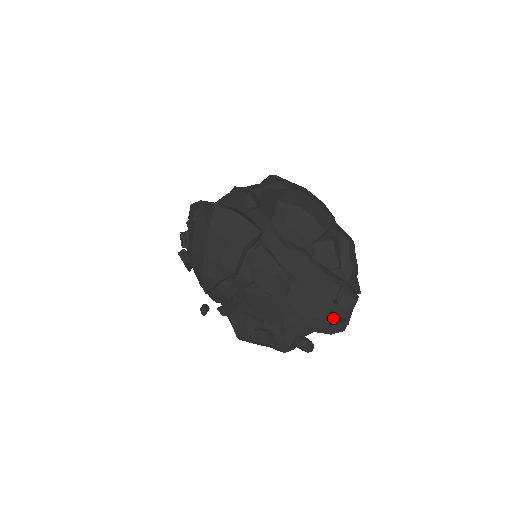
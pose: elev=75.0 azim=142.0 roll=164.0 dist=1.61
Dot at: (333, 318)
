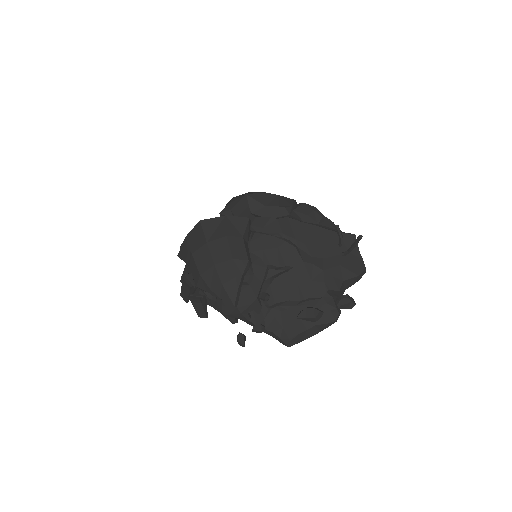
Dot at: (349, 260)
